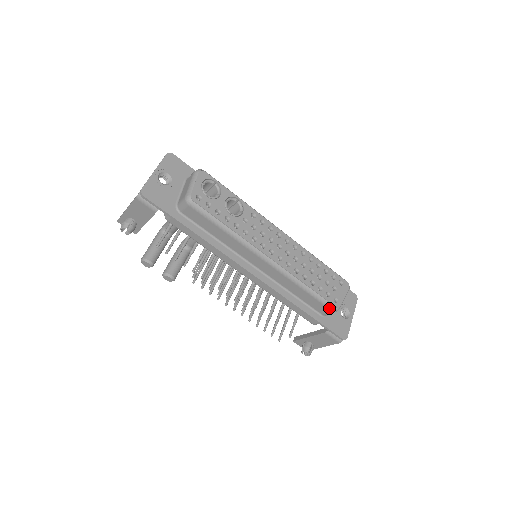
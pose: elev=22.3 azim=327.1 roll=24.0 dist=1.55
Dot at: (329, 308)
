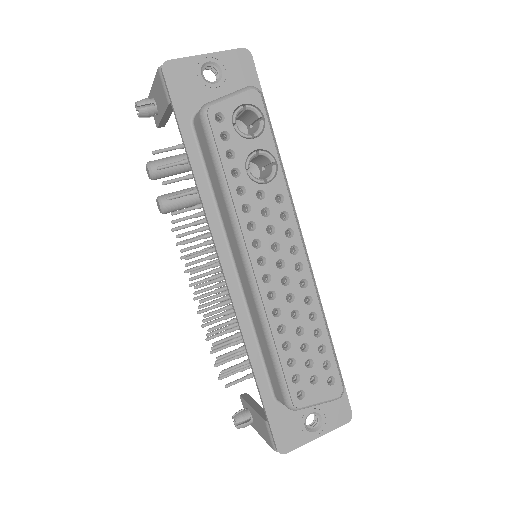
Dot at: (283, 396)
